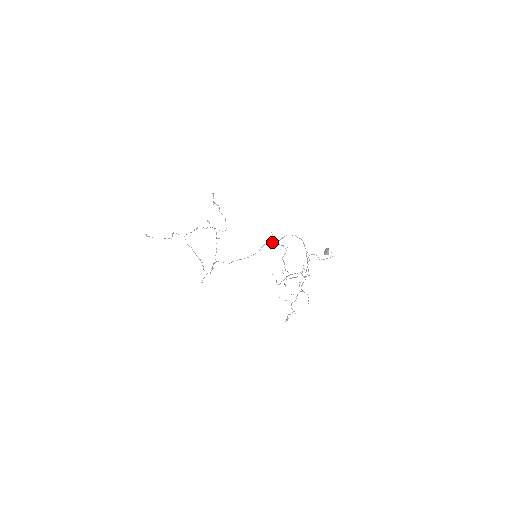
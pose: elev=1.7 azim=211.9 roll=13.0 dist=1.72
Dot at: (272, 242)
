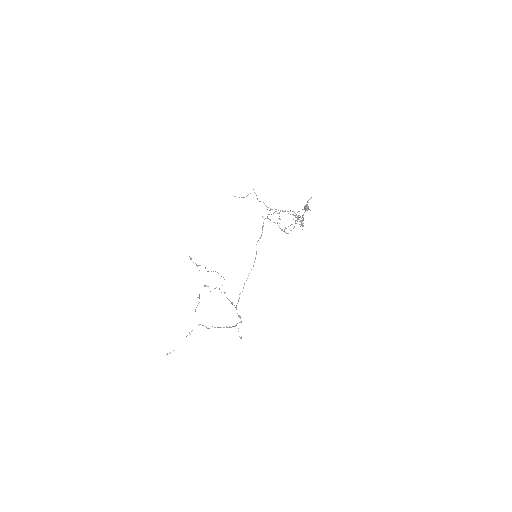
Dot at: (259, 238)
